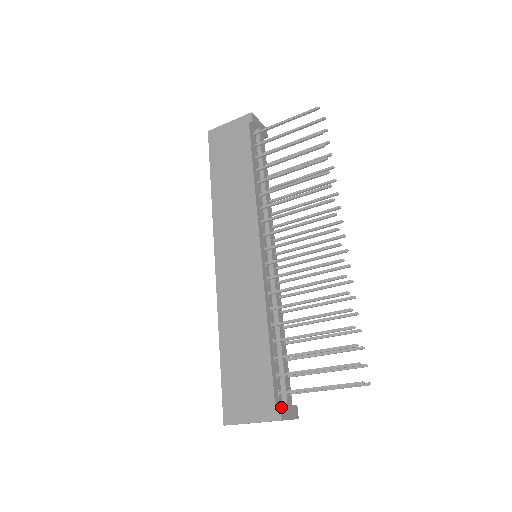
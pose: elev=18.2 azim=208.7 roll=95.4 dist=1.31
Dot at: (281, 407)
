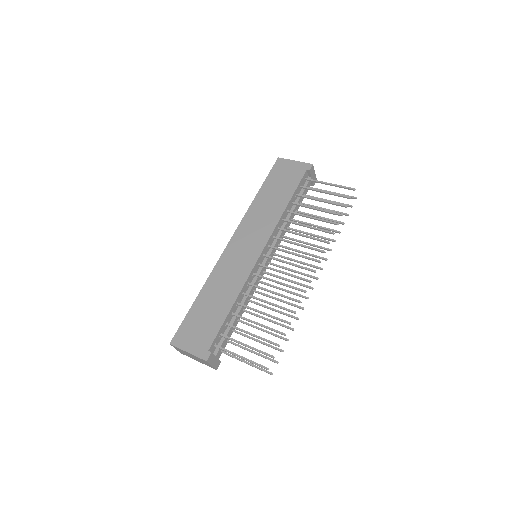
Dot at: (211, 354)
